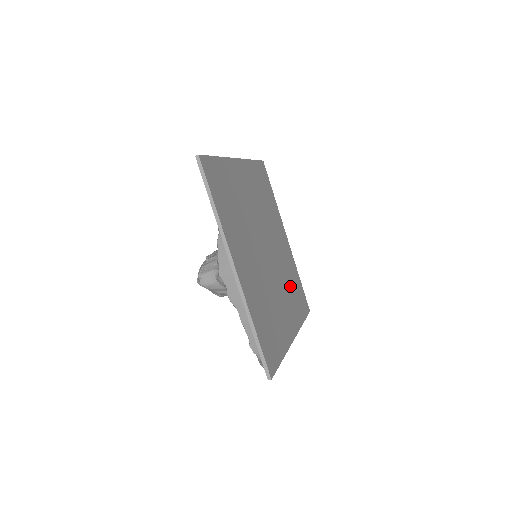
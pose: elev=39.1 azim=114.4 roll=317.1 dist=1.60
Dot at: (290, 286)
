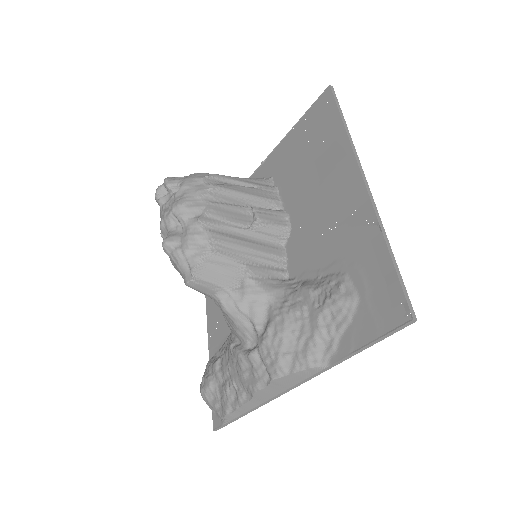
Dot at: occluded
